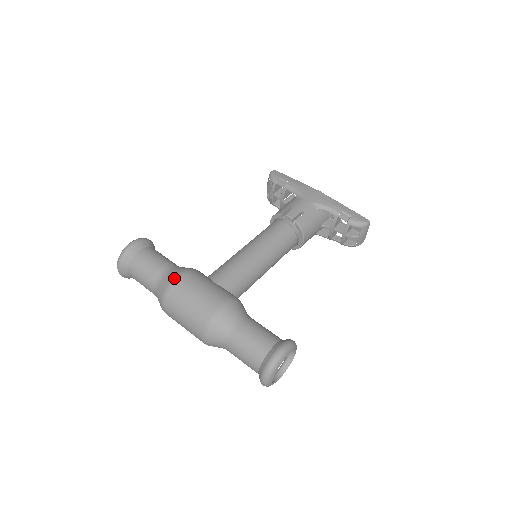
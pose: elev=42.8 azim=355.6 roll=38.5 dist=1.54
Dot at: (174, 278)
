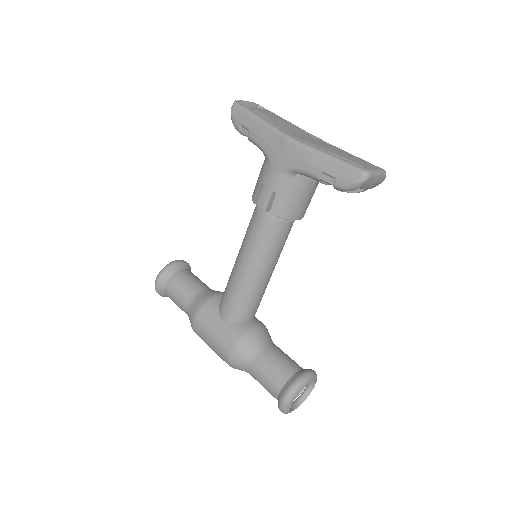
Dot at: (191, 324)
